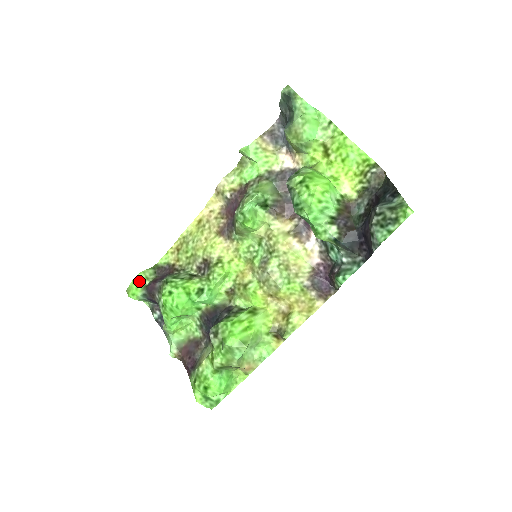
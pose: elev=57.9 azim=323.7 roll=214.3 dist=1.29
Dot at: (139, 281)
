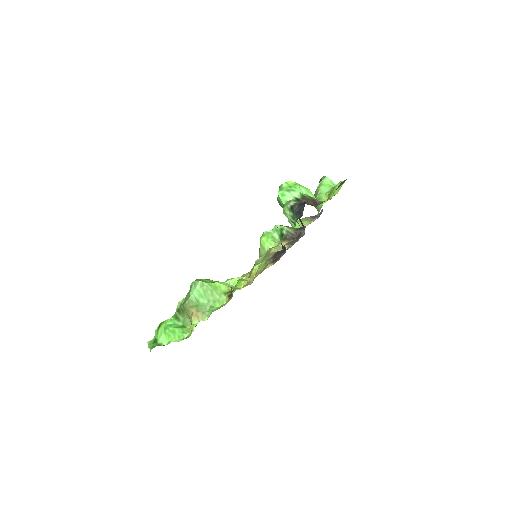
Dot at: occluded
